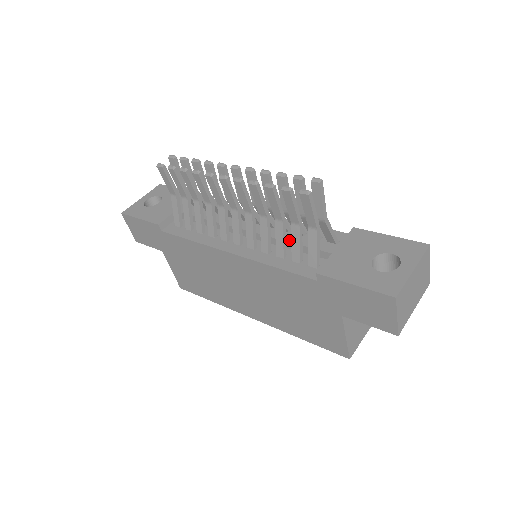
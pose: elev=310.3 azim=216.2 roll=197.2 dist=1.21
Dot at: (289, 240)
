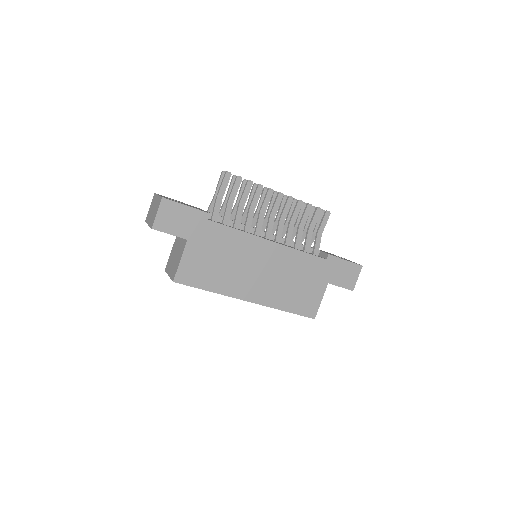
Dot at: occluded
